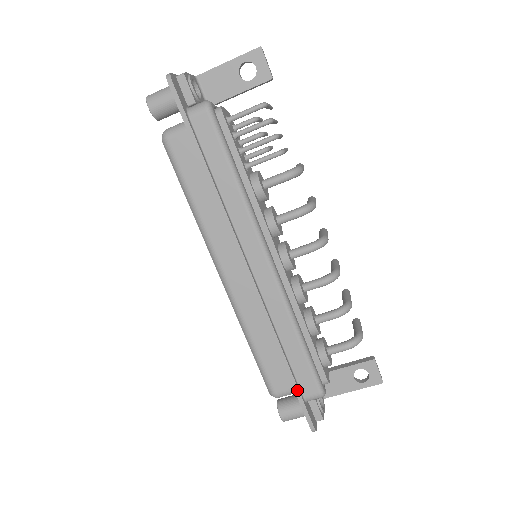
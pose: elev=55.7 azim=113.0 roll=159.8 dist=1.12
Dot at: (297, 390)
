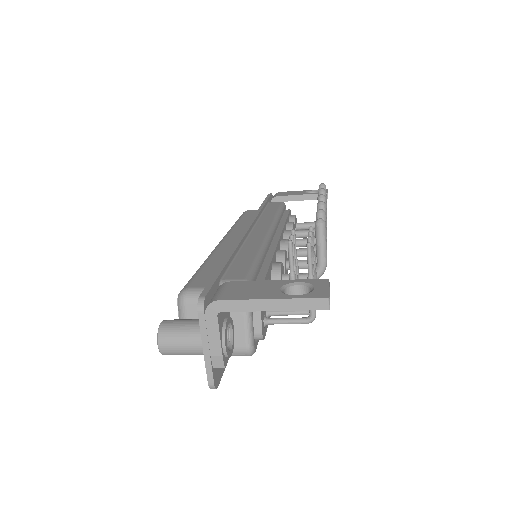
Dot at: occluded
